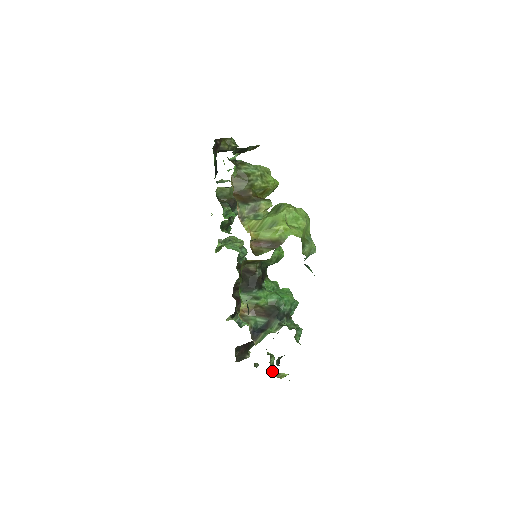
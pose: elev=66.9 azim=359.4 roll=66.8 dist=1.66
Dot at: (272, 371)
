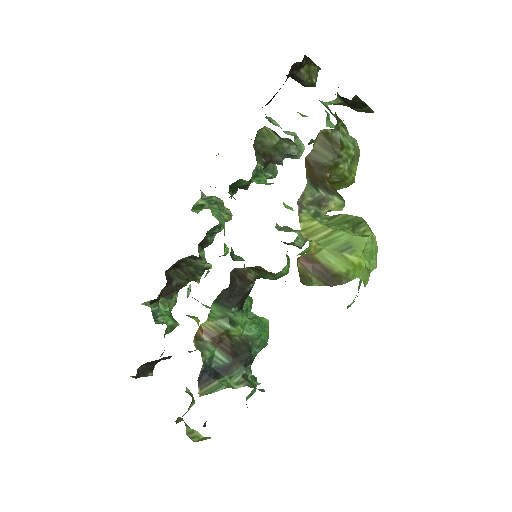
Dot at: occluded
